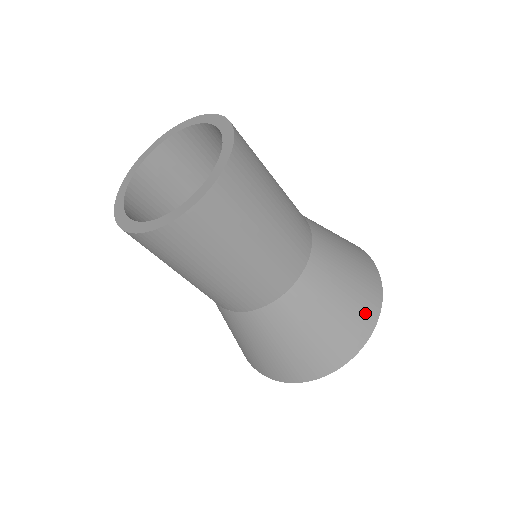
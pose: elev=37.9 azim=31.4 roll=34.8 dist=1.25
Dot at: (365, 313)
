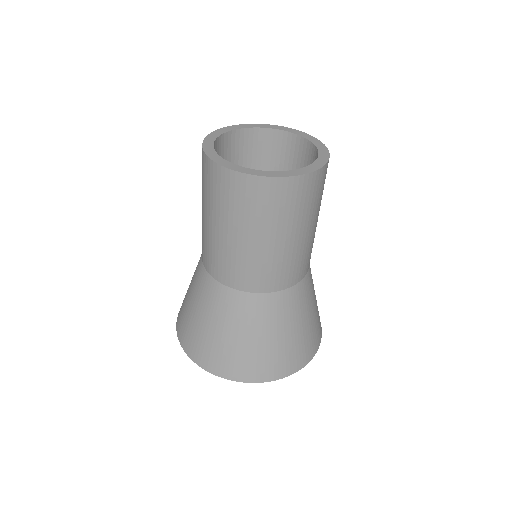
Dot at: (266, 367)
